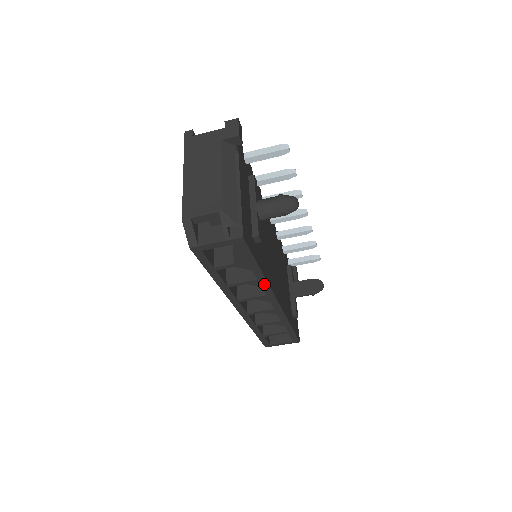
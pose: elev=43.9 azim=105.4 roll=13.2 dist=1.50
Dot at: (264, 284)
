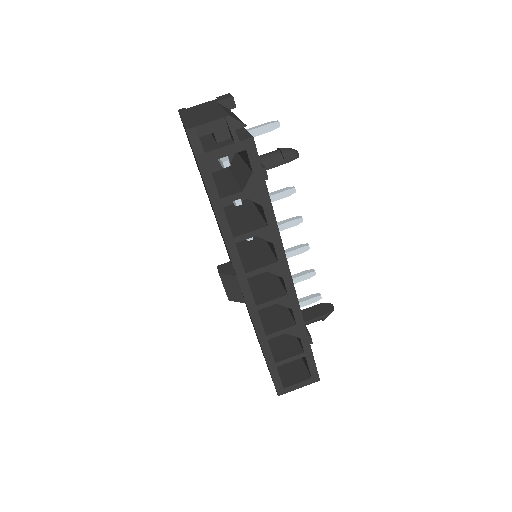
Dot at: (275, 237)
